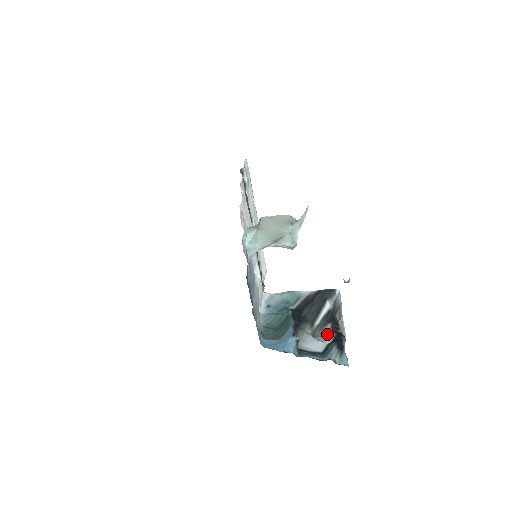
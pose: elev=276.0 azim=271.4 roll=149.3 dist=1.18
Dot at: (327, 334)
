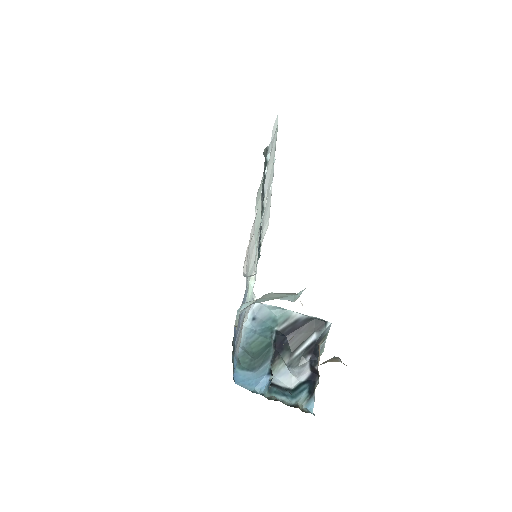
Dot at: (303, 369)
